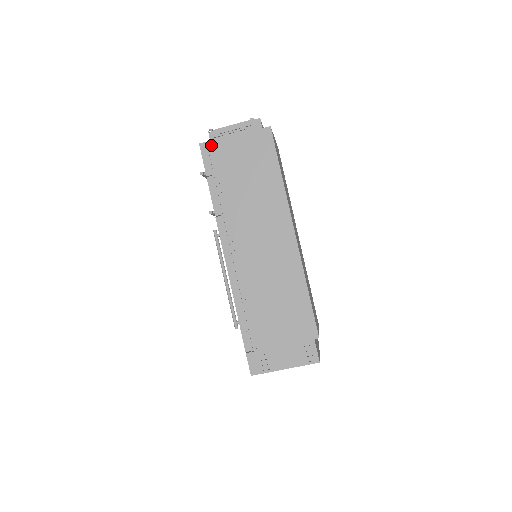
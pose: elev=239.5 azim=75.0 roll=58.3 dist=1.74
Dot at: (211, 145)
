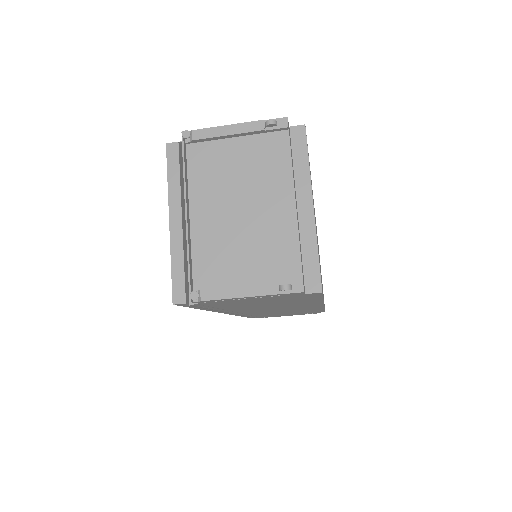
Dot at: (198, 304)
